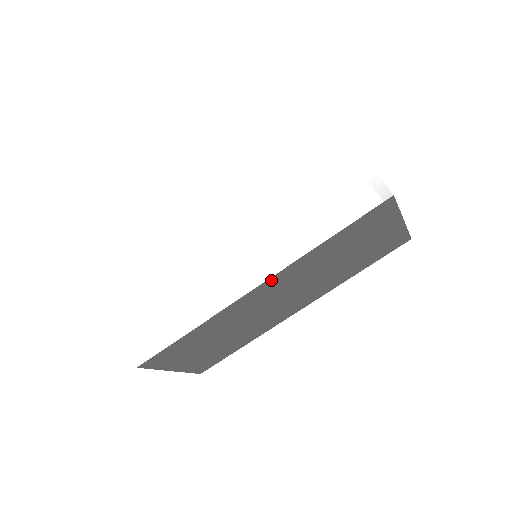
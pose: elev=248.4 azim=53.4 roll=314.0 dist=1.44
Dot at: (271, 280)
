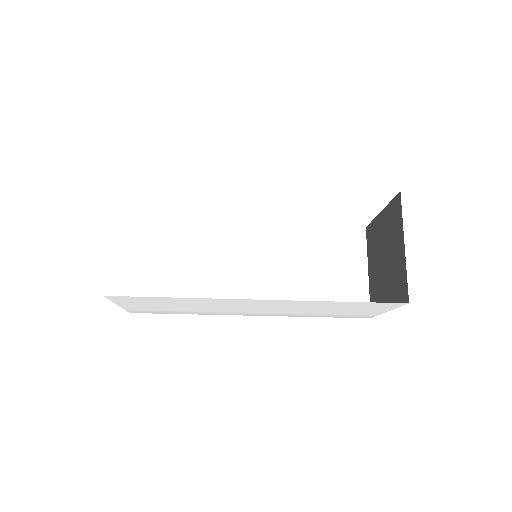
Dot at: occluded
